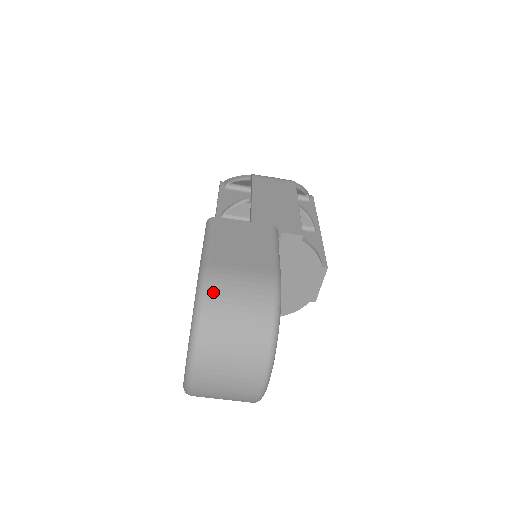
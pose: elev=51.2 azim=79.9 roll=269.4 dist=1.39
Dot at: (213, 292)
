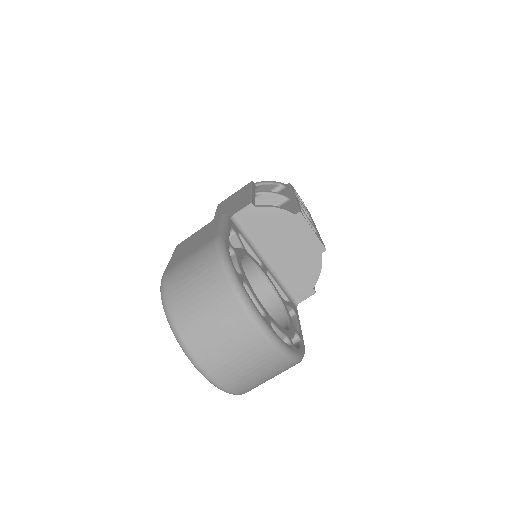
Dot at: (169, 286)
